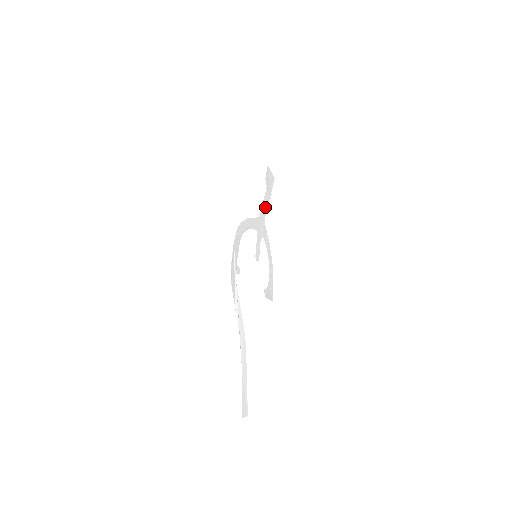
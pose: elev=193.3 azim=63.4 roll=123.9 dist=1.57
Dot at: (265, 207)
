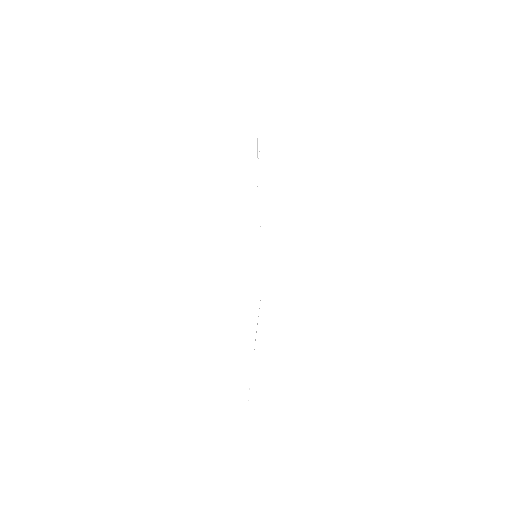
Dot at: occluded
